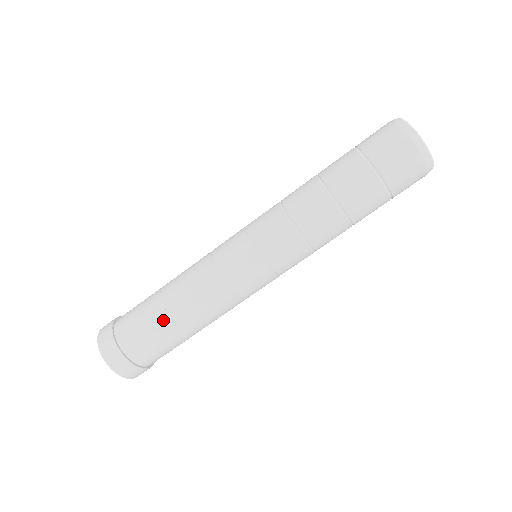
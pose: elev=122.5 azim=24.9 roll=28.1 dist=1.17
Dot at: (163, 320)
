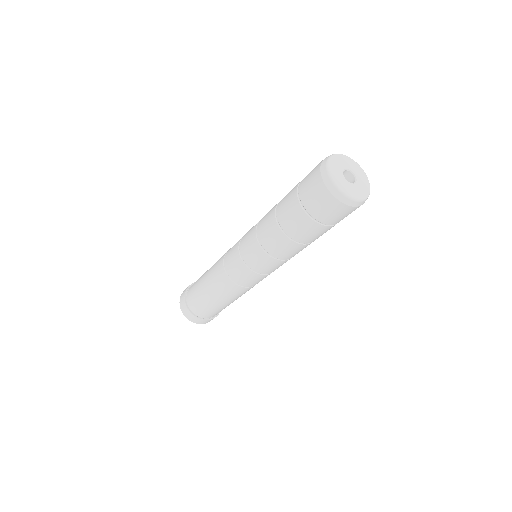
Dot at: (202, 290)
